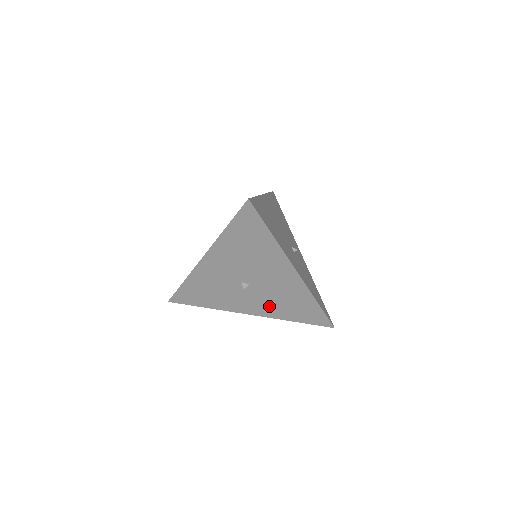
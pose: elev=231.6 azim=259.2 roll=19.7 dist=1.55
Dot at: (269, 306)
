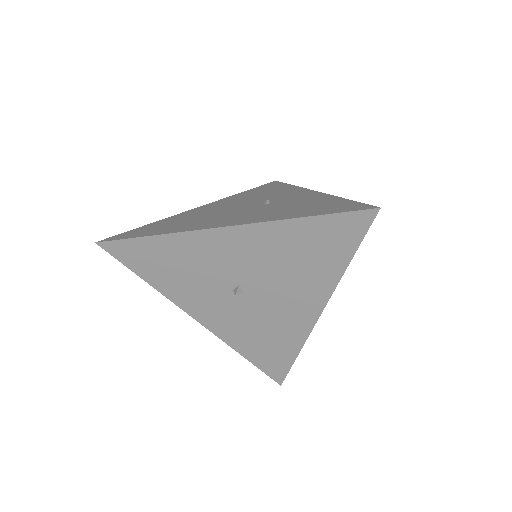
Dot at: (236, 327)
